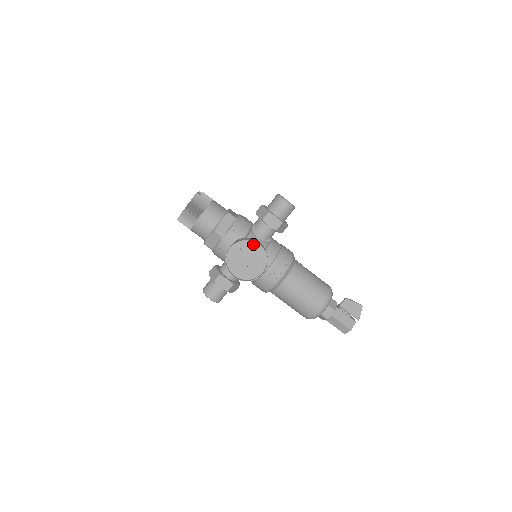
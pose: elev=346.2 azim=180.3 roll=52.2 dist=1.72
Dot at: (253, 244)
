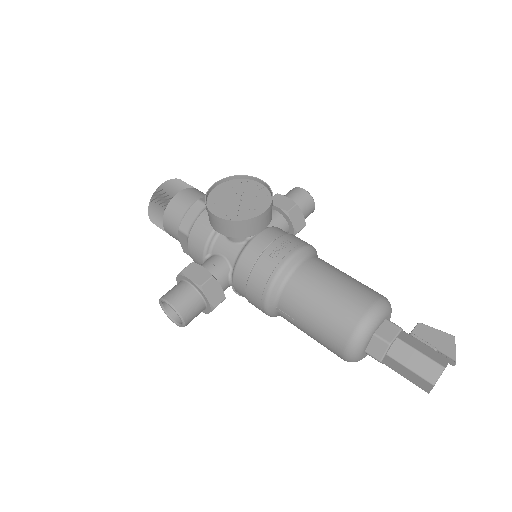
Dot at: (251, 182)
